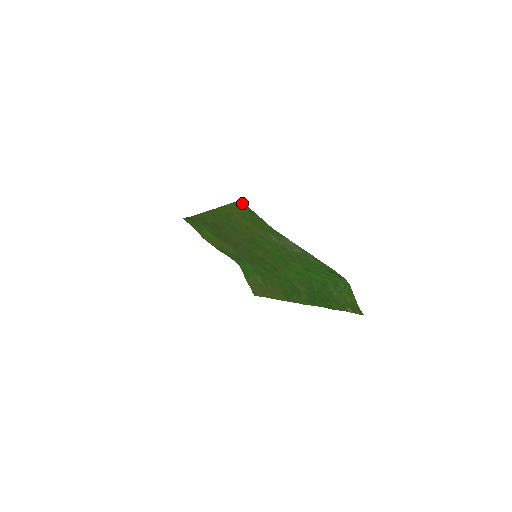
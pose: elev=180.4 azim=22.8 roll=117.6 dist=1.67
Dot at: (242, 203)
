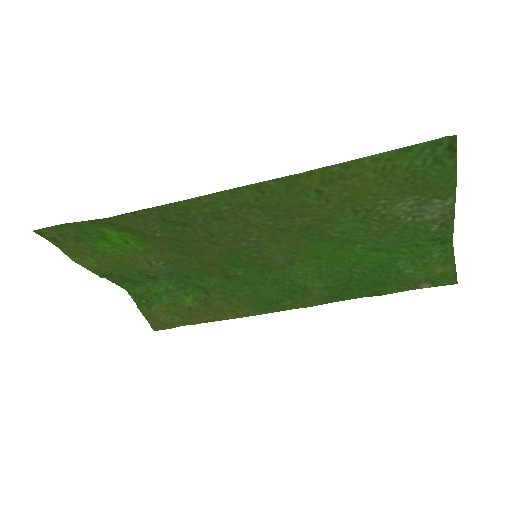
Dot at: (438, 143)
